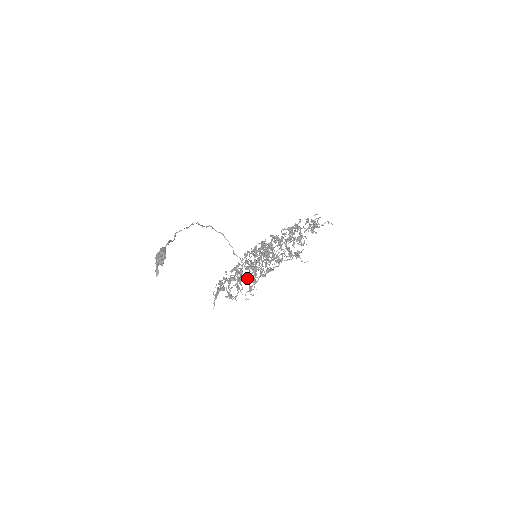
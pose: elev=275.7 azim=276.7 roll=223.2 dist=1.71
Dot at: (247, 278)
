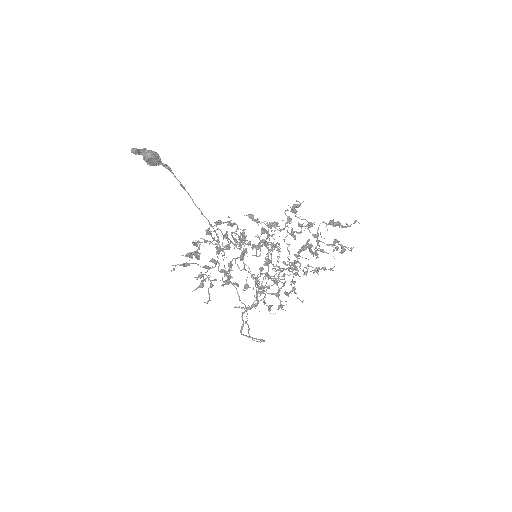
Dot at: (226, 233)
